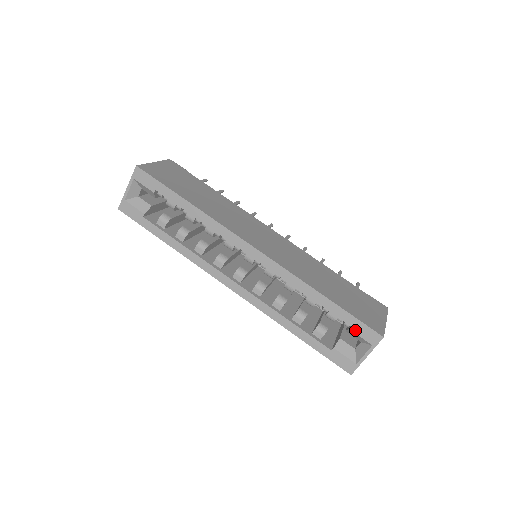
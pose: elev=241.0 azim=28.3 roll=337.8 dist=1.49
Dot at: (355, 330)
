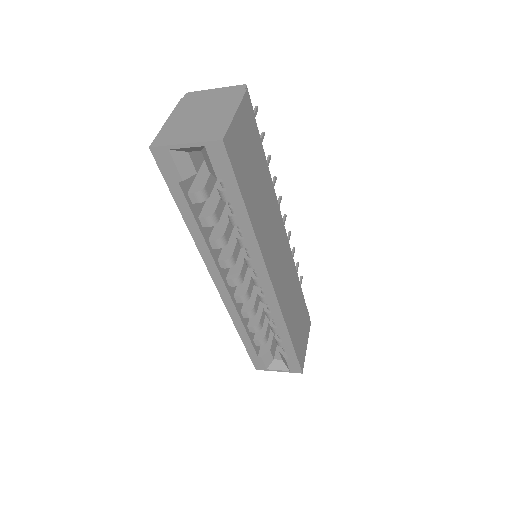
Dot at: (289, 361)
